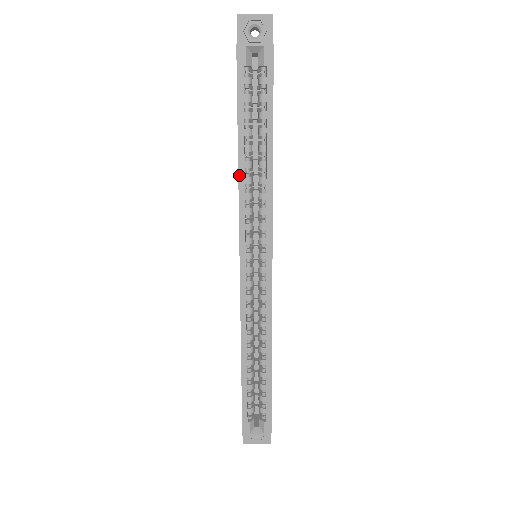
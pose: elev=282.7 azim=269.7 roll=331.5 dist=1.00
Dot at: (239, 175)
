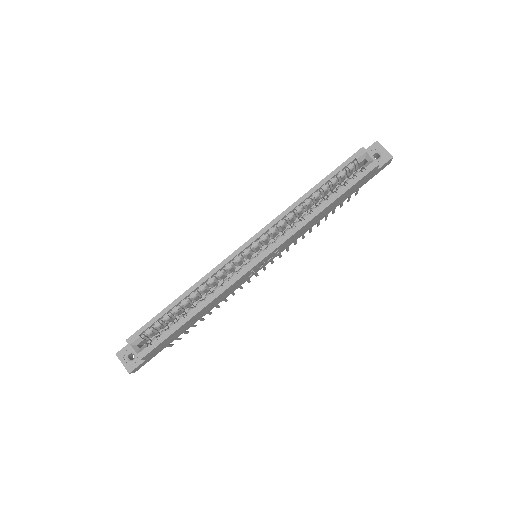
Dot at: (297, 201)
